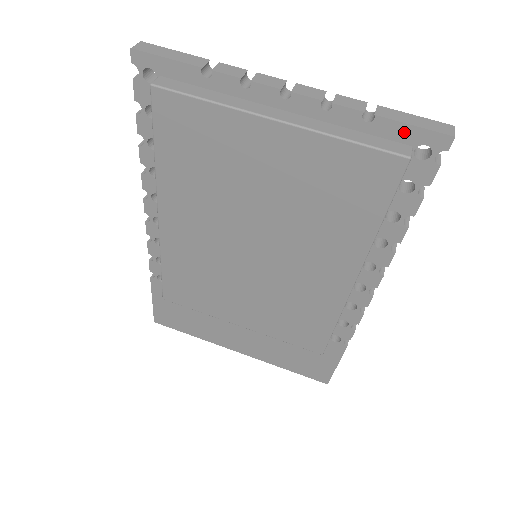
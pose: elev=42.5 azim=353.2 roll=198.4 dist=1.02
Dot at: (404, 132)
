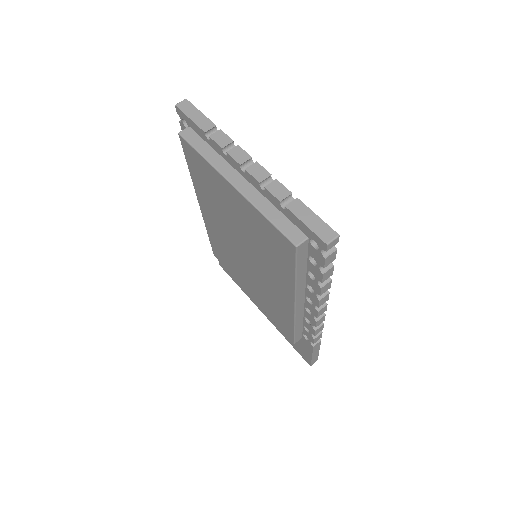
Dot at: (302, 226)
